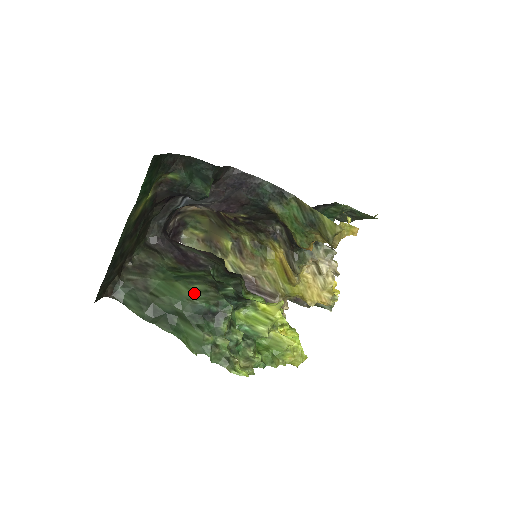
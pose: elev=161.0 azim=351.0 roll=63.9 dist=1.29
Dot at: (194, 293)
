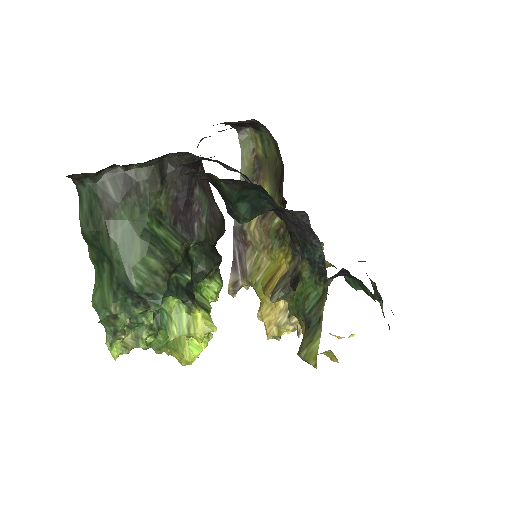
Dot at: (142, 266)
